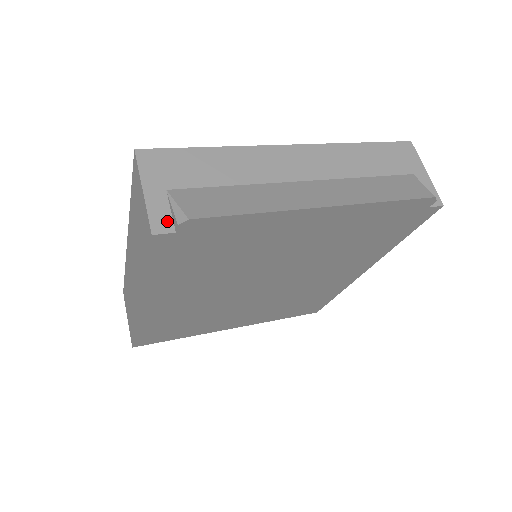
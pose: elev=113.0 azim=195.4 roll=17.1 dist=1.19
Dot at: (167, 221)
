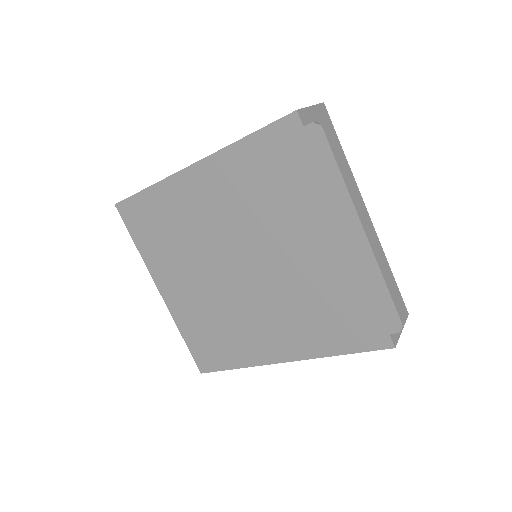
Dot at: (306, 121)
